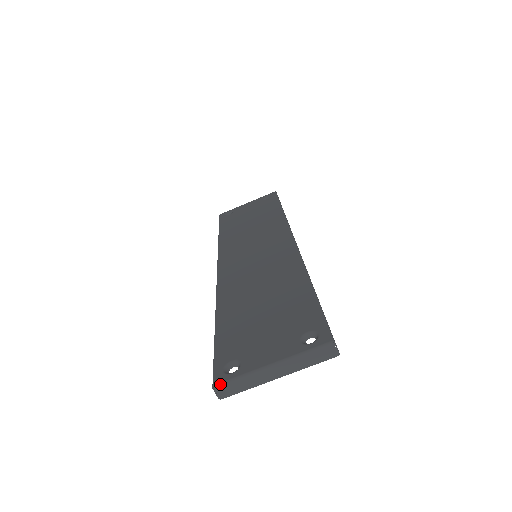
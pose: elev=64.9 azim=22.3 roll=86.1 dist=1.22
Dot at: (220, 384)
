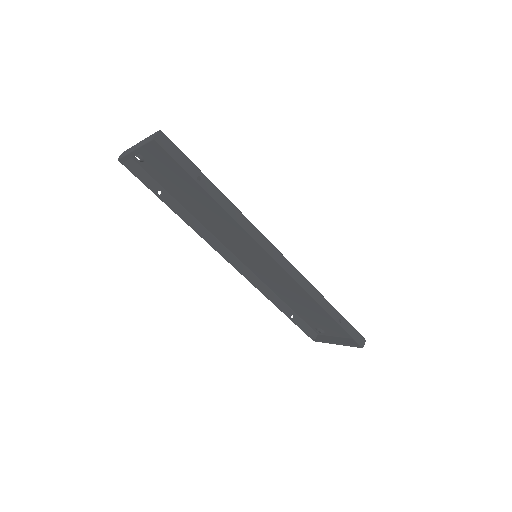
Dot at: occluded
